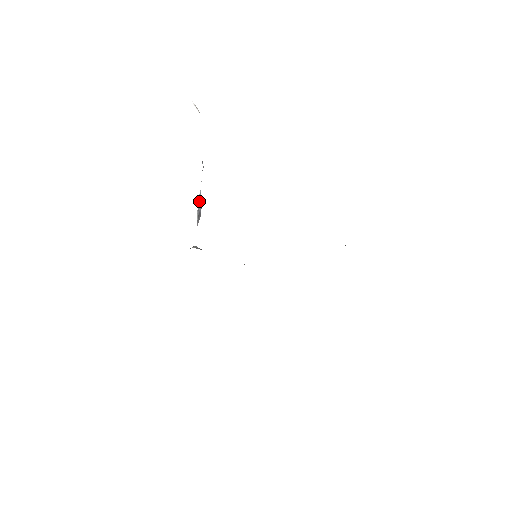
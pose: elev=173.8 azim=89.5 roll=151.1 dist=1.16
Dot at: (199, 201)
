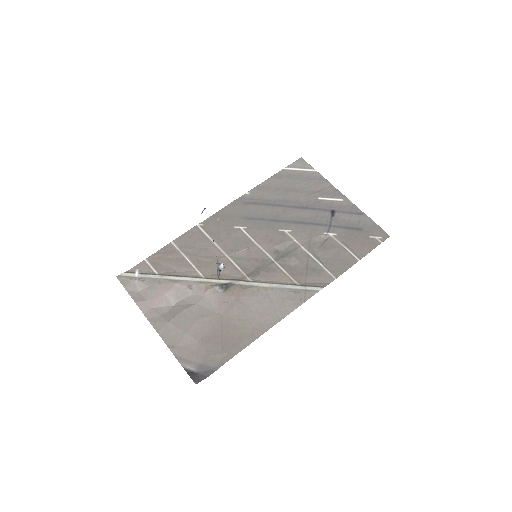
Dot at: occluded
